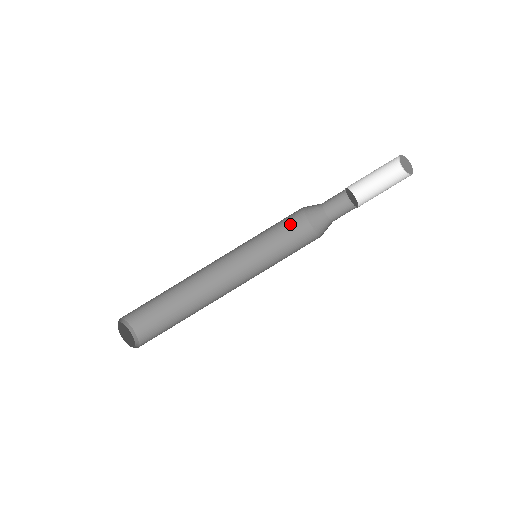
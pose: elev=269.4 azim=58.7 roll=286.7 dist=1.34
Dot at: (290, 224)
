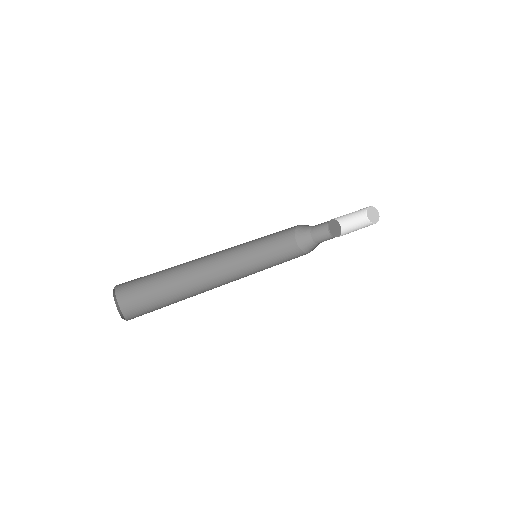
Dot at: (286, 252)
